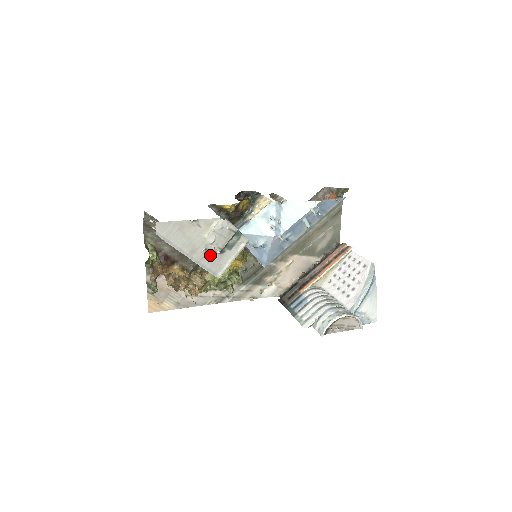
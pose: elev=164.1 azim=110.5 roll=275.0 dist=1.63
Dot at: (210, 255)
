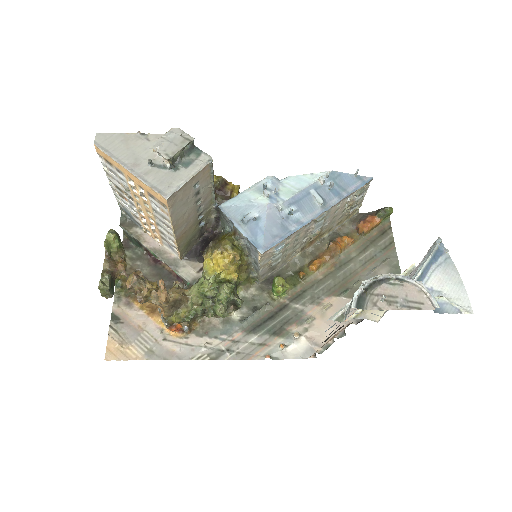
Dot at: (158, 171)
